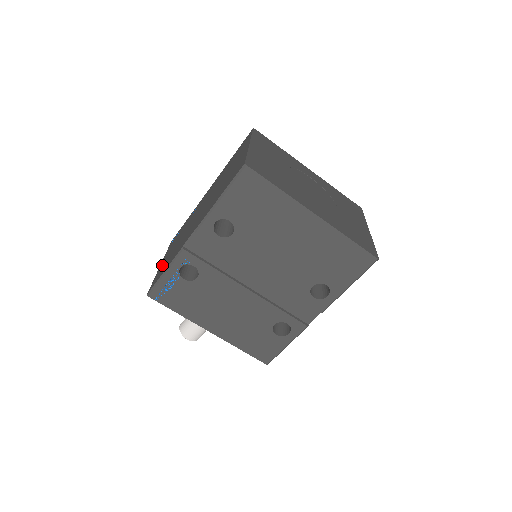
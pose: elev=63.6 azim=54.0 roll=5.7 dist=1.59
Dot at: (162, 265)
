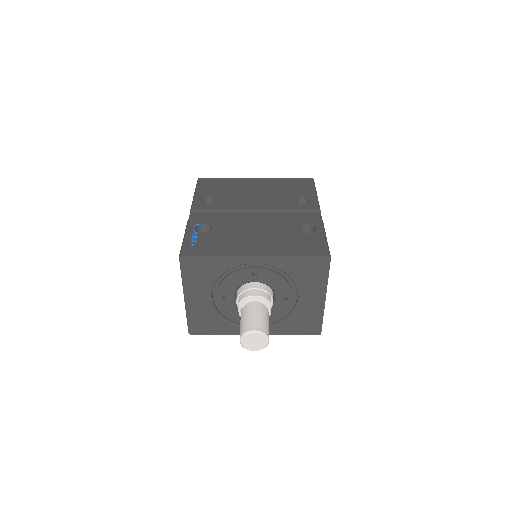
Dot at: occluded
